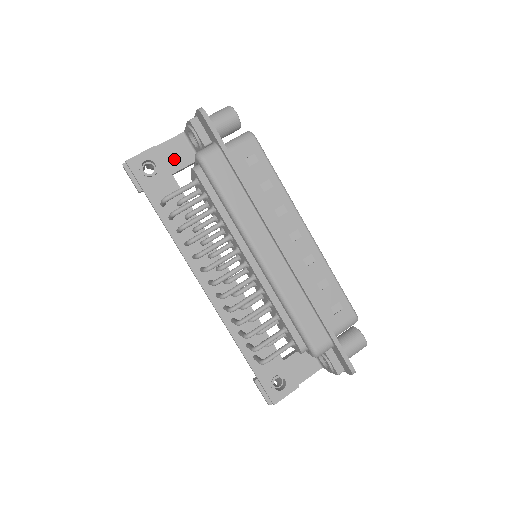
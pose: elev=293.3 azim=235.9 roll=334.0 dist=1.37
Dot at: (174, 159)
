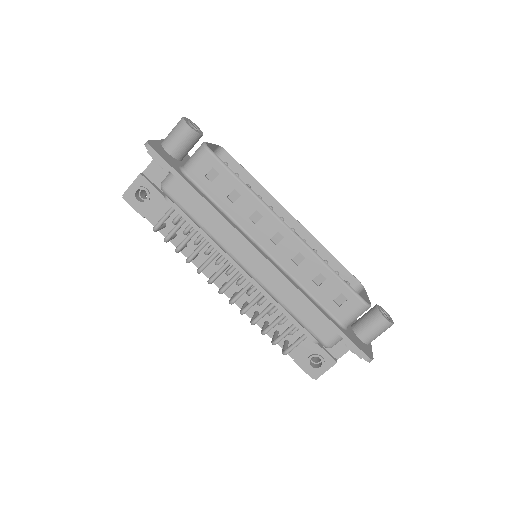
Dot at: (162, 178)
